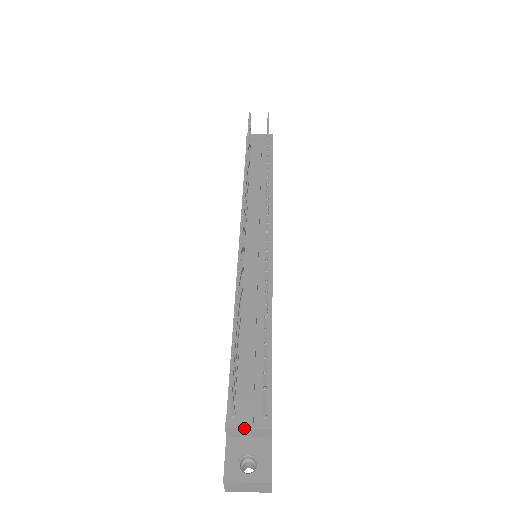
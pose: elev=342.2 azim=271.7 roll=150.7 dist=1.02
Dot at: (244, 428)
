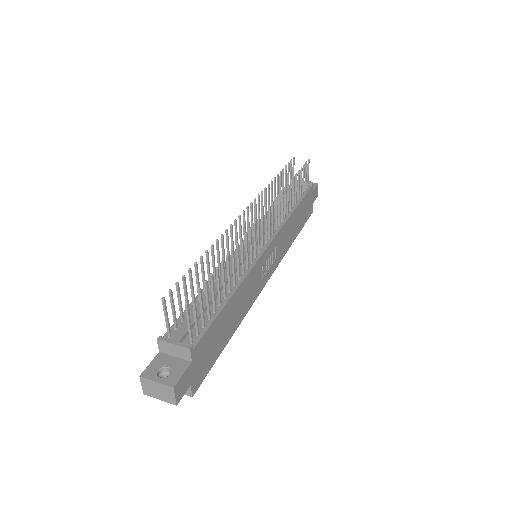
Dot at: (170, 343)
